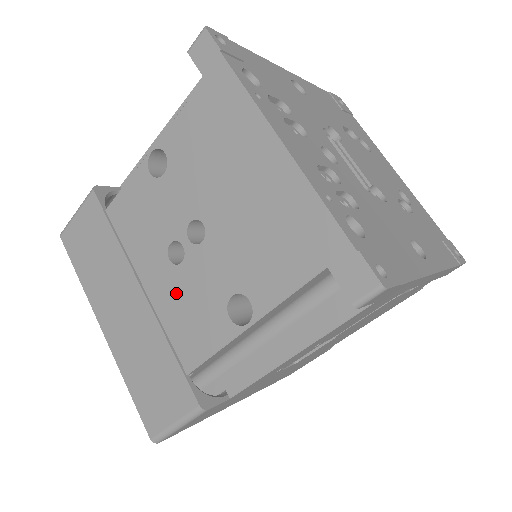
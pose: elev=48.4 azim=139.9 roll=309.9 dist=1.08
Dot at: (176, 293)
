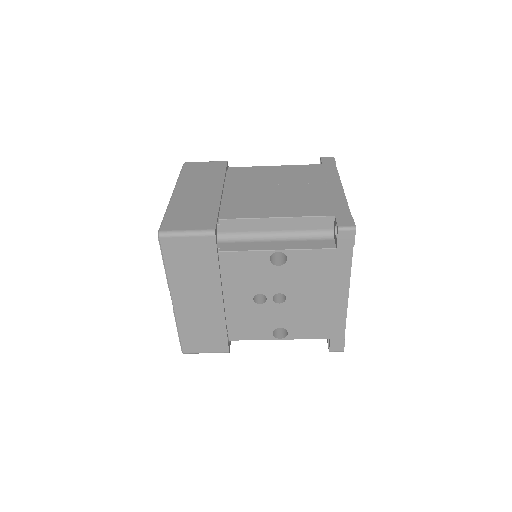
Dot at: (247, 312)
